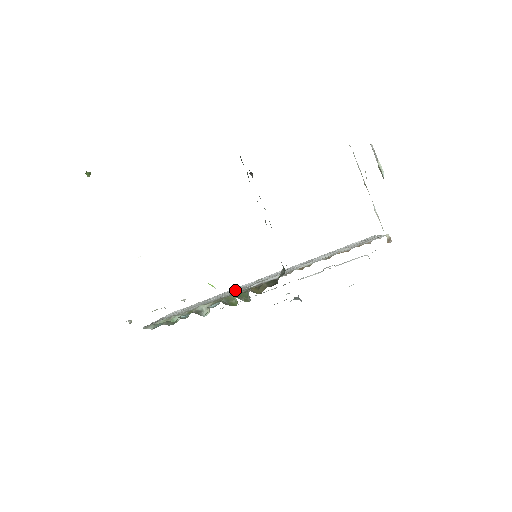
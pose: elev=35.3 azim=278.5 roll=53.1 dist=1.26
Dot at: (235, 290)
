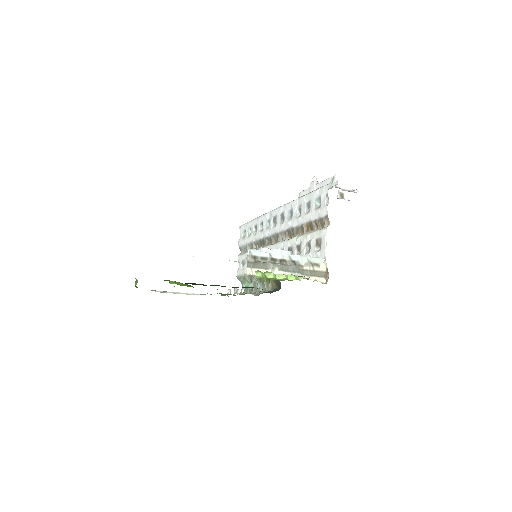
Dot at: (263, 236)
